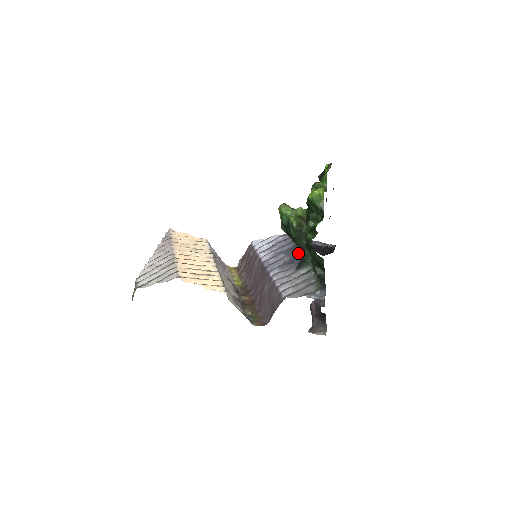
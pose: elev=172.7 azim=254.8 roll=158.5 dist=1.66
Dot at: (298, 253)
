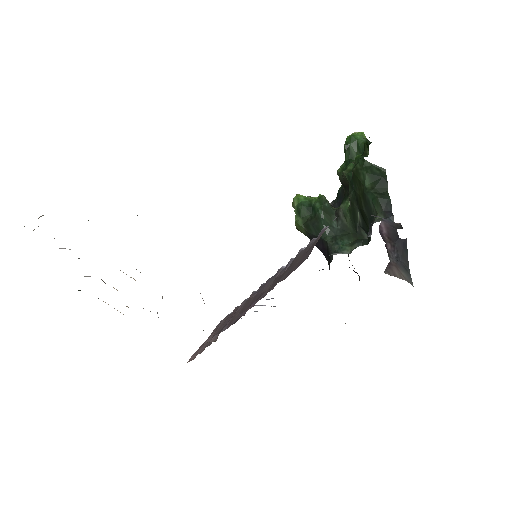
Dot at: occluded
